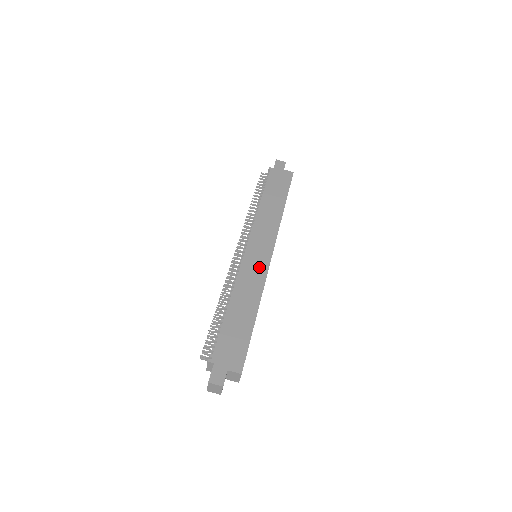
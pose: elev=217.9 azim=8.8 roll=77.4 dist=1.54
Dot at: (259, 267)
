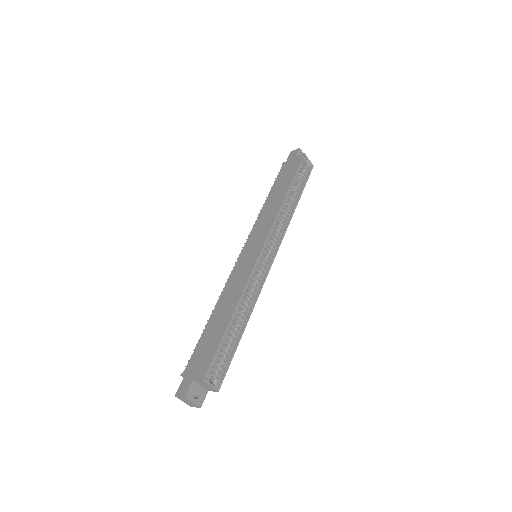
Dot at: (247, 266)
